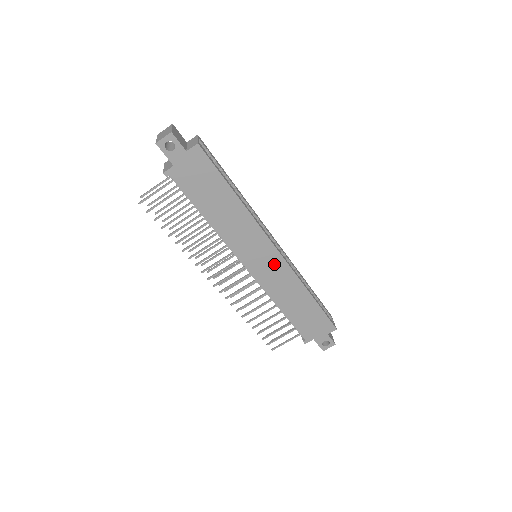
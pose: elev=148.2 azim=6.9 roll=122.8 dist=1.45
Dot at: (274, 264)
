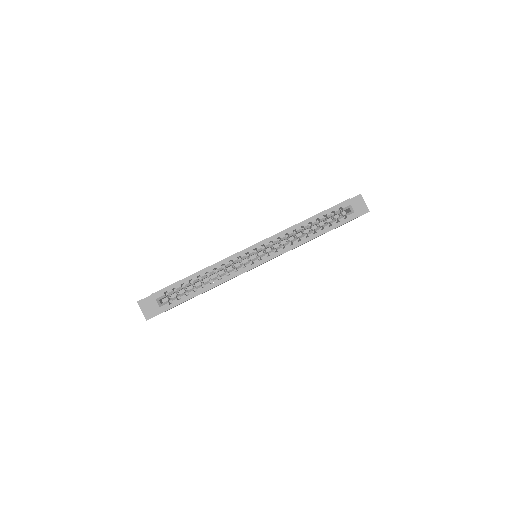
Dot at: occluded
